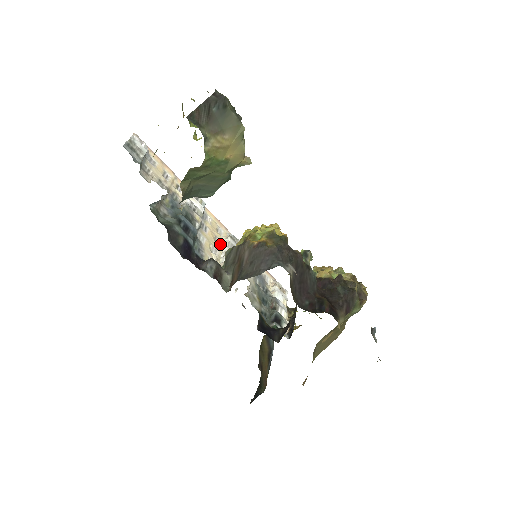
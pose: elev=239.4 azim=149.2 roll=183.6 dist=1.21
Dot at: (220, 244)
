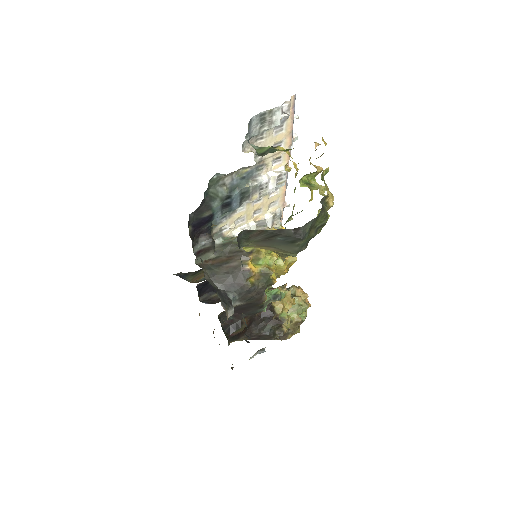
Dot at: (257, 215)
